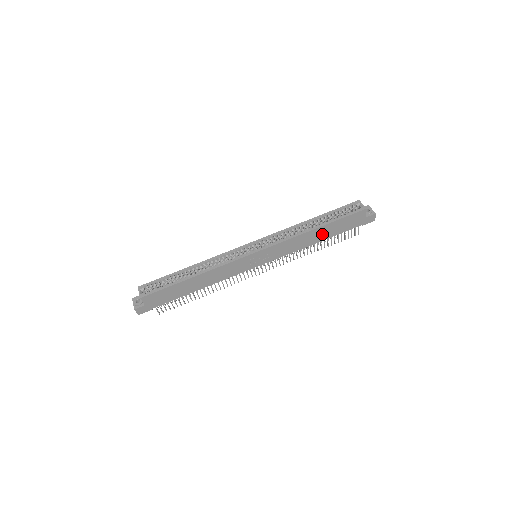
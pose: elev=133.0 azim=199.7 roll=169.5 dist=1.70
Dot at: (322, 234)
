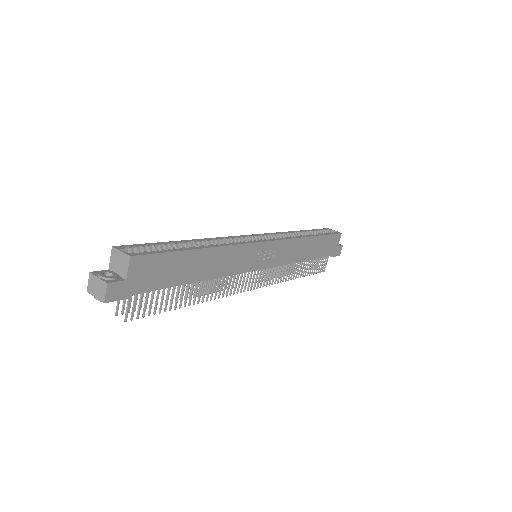
Dot at: (312, 249)
